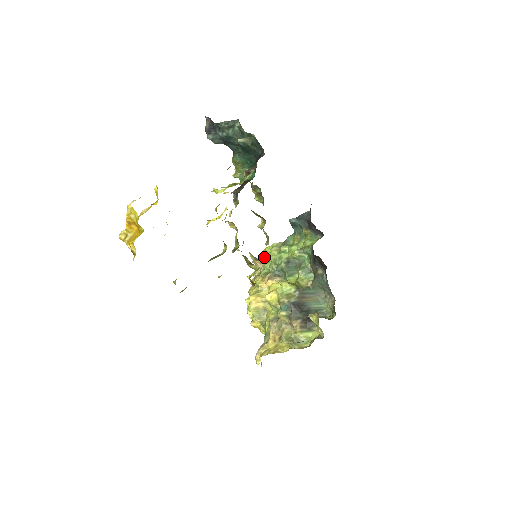
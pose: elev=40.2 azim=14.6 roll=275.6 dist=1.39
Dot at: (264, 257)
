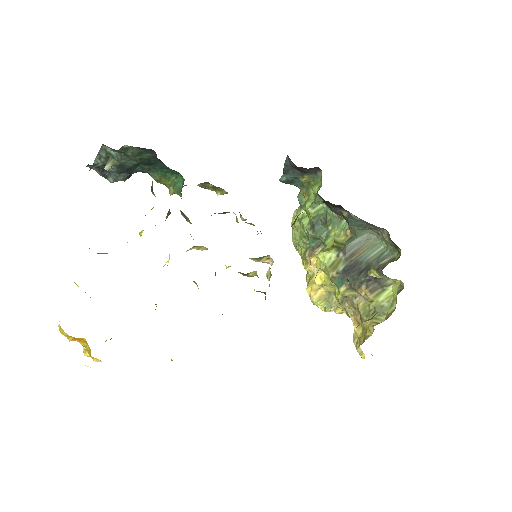
Dot at: occluded
